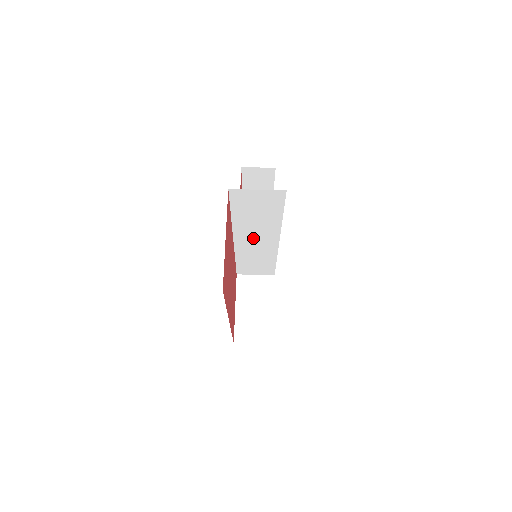
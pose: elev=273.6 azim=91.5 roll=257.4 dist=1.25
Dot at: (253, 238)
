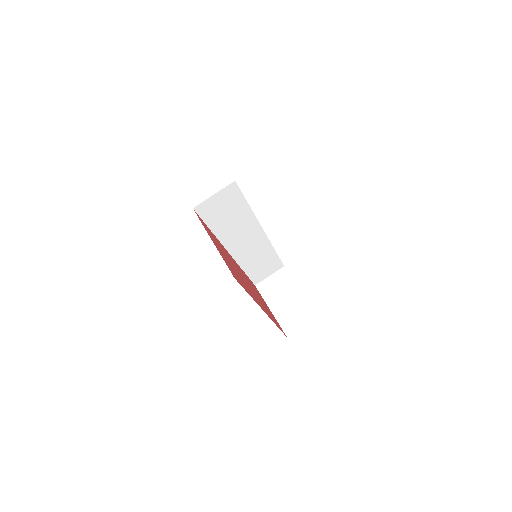
Dot at: (242, 241)
